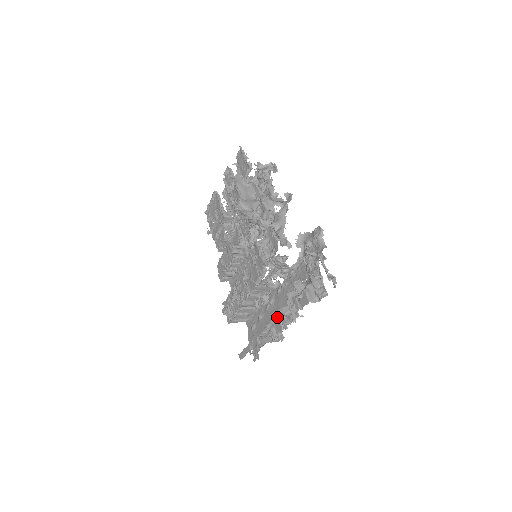
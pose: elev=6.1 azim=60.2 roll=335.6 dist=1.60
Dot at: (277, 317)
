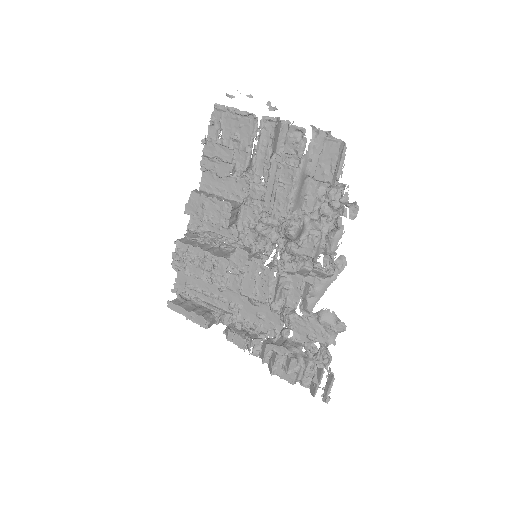
Dot at: (234, 310)
